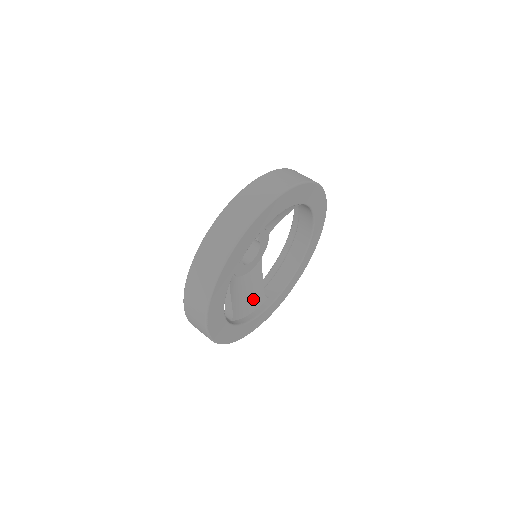
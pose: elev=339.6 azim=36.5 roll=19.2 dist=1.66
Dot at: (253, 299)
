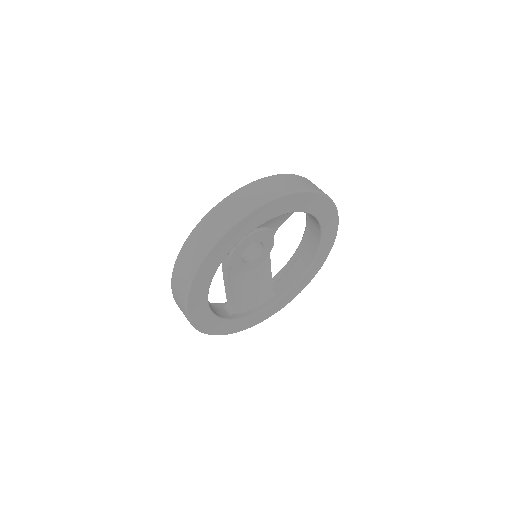
Dot at: (260, 294)
